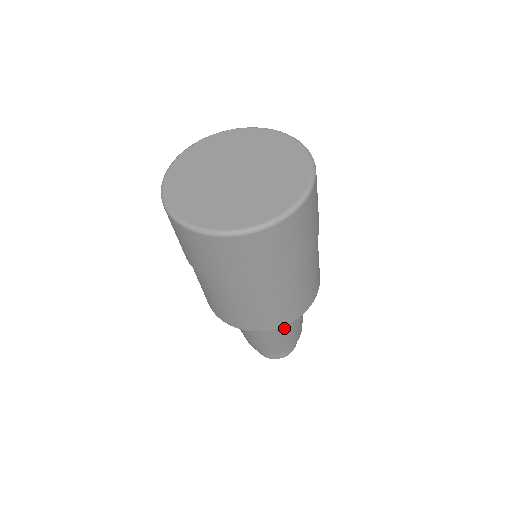
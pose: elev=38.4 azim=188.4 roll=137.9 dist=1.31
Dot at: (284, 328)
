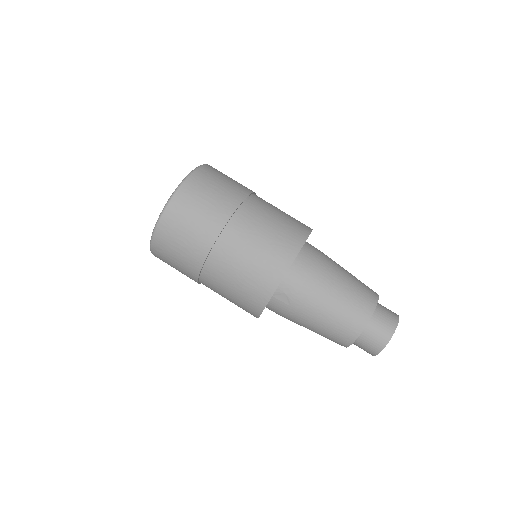
Dot at: (332, 265)
